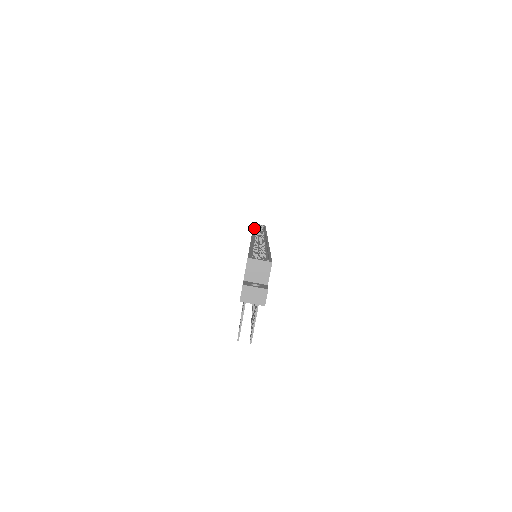
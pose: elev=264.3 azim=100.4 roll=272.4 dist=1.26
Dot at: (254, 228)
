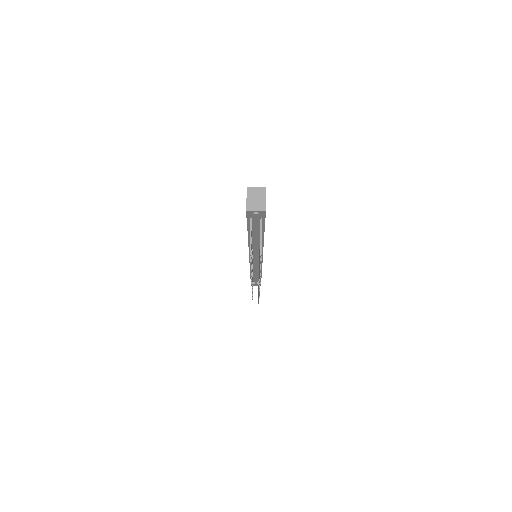
Dot at: occluded
